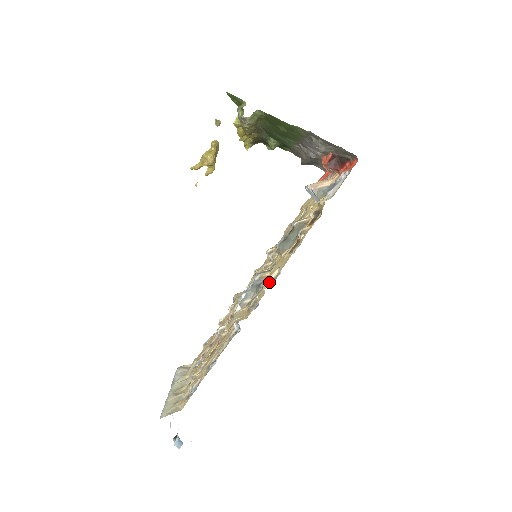
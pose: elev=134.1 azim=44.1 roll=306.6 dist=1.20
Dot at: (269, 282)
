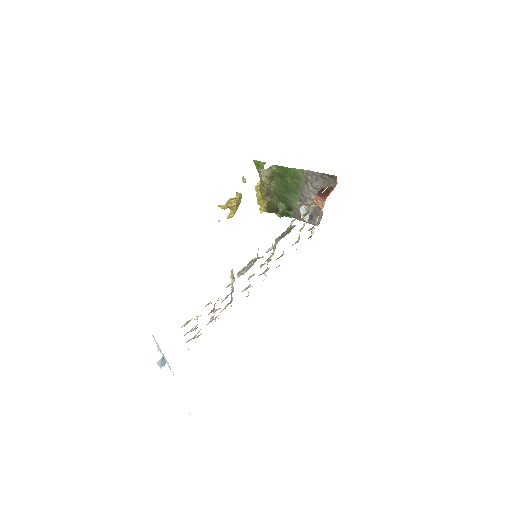
Dot at: occluded
